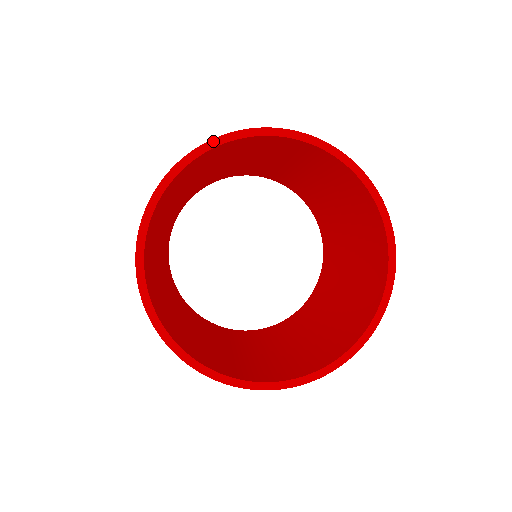
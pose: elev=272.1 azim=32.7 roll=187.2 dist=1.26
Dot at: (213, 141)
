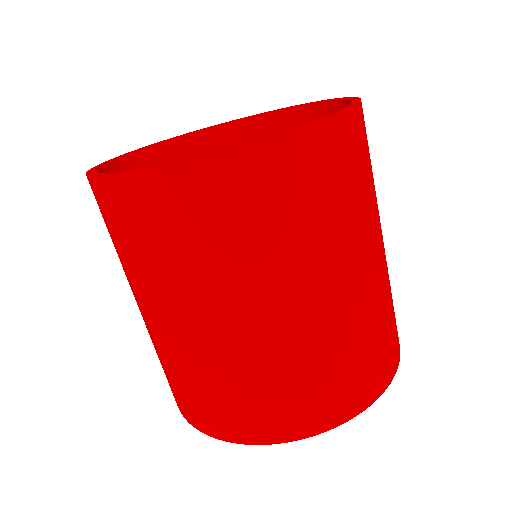
Dot at: (175, 137)
